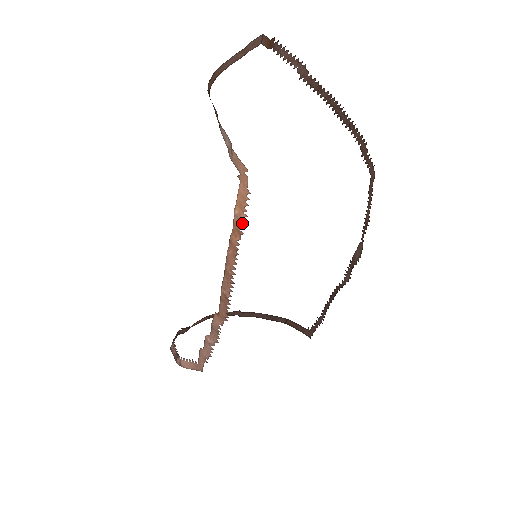
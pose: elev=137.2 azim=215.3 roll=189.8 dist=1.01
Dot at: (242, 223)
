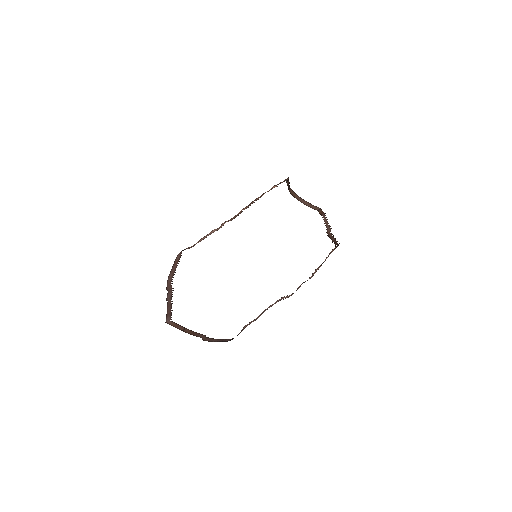
Dot at: occluded
